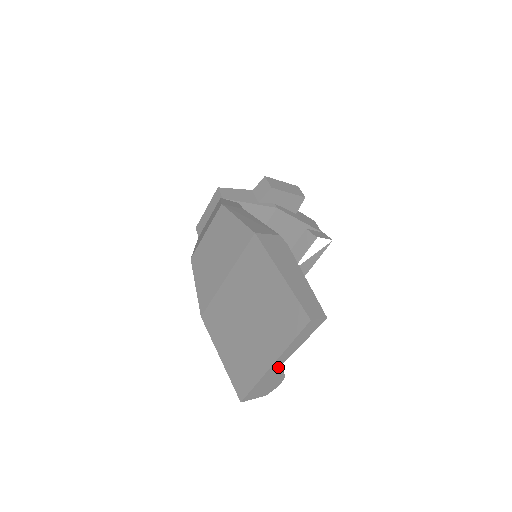
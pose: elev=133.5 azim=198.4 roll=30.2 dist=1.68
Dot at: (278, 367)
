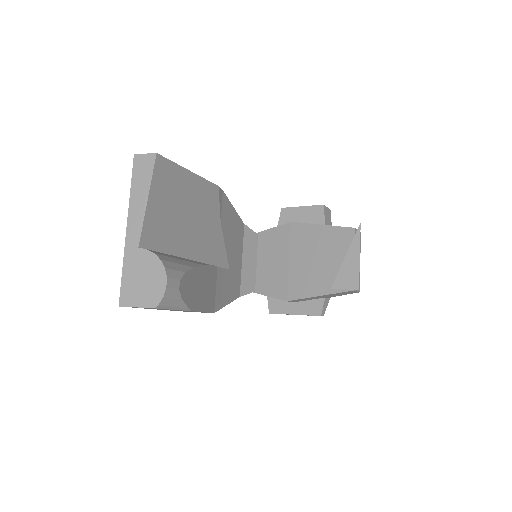
Dot at: (139, 238)
